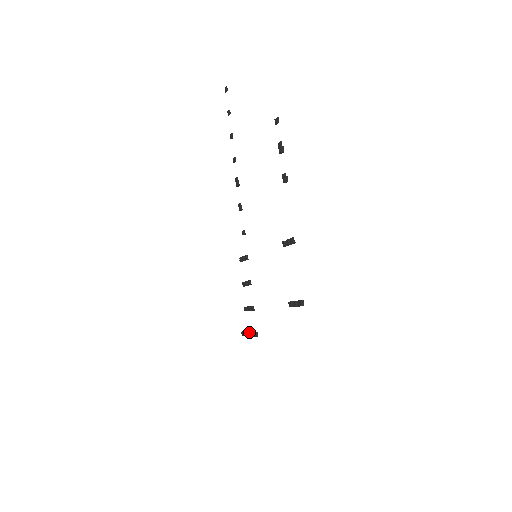
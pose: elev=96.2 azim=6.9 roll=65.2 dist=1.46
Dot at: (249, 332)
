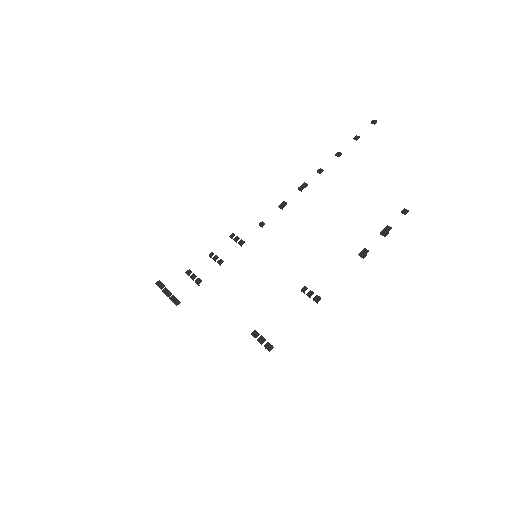
Dot at: occluded
